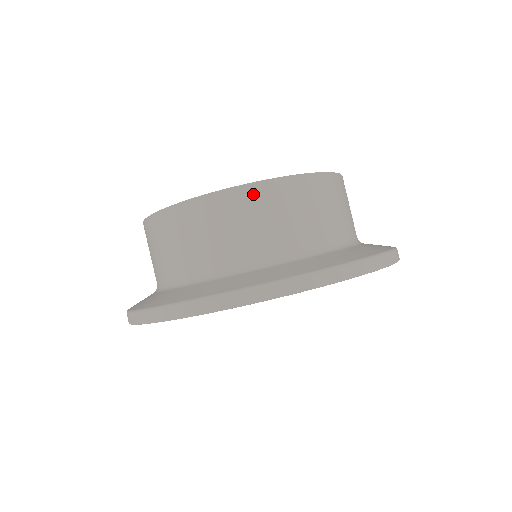
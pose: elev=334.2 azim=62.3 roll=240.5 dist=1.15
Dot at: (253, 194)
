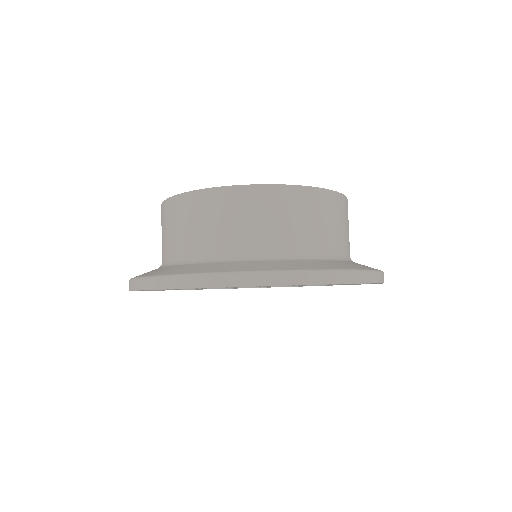
Dot at: (221, 197)
